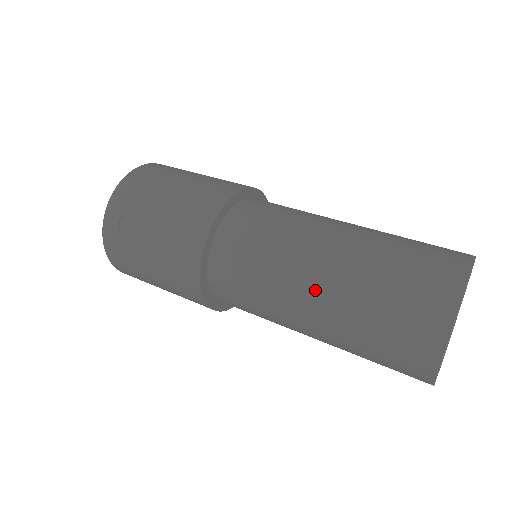
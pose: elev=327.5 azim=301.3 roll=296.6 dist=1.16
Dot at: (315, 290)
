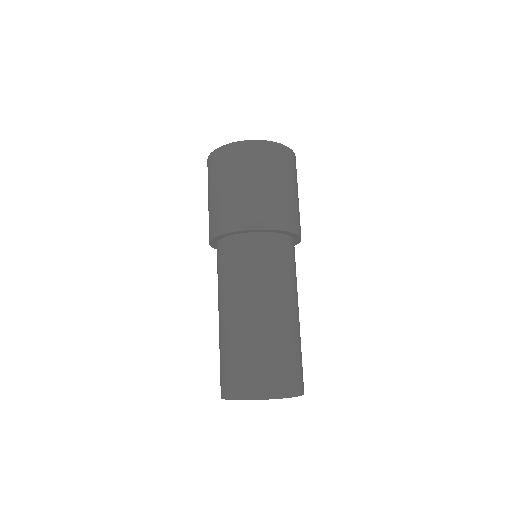
Dot at: occluded
